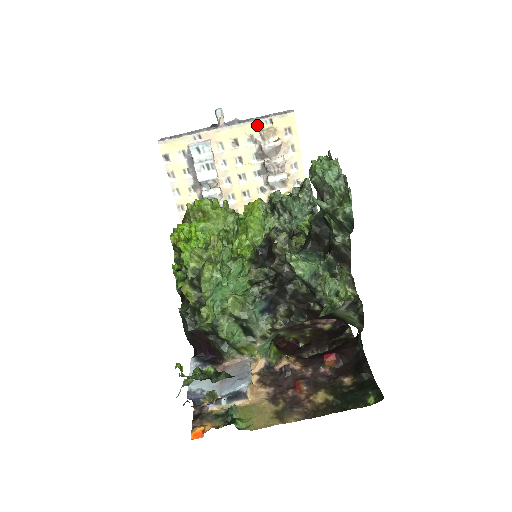
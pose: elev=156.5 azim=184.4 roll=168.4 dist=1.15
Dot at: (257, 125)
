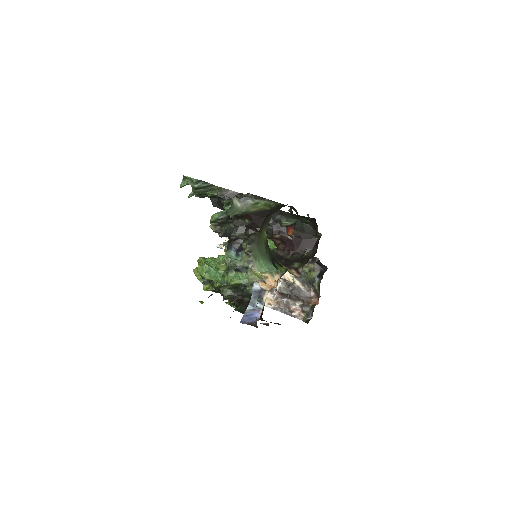
Dot at: occluded
